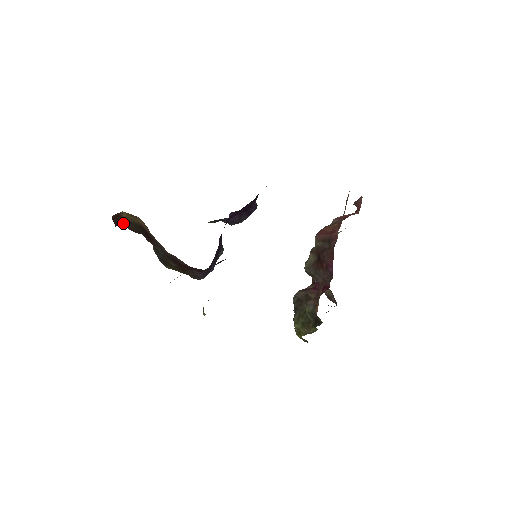
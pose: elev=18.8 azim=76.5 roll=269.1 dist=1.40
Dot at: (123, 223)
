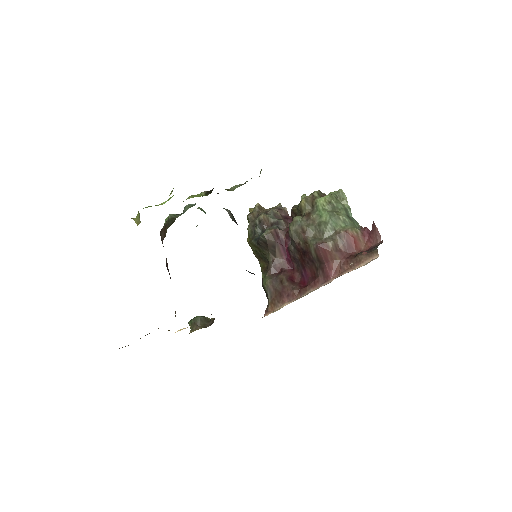
Dot at: occluded
